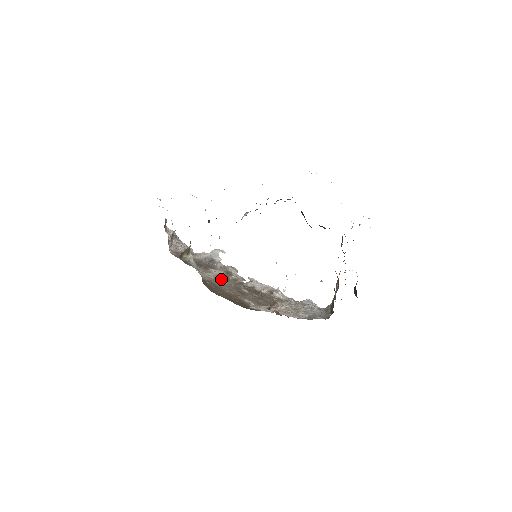
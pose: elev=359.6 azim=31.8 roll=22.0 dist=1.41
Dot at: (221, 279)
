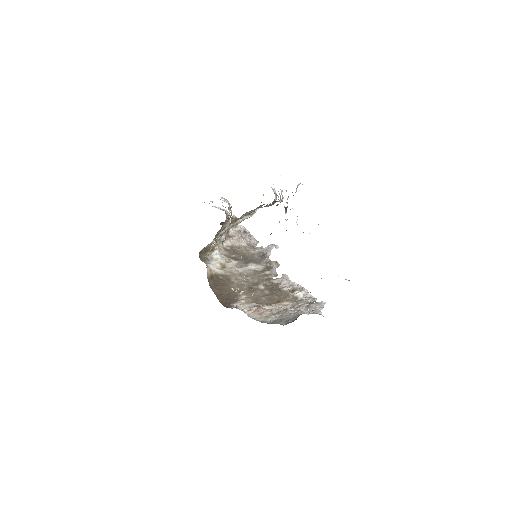
Dot at: (248, 274)
